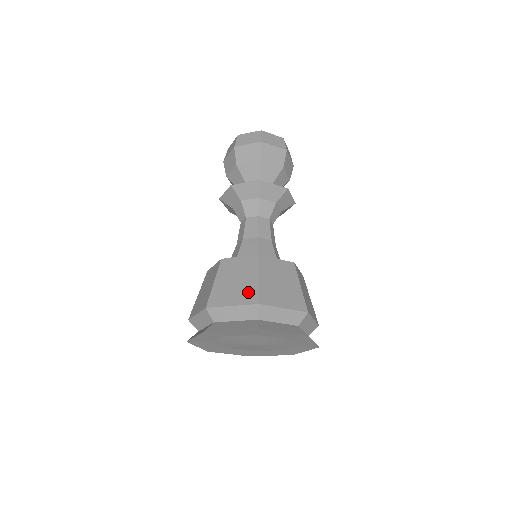
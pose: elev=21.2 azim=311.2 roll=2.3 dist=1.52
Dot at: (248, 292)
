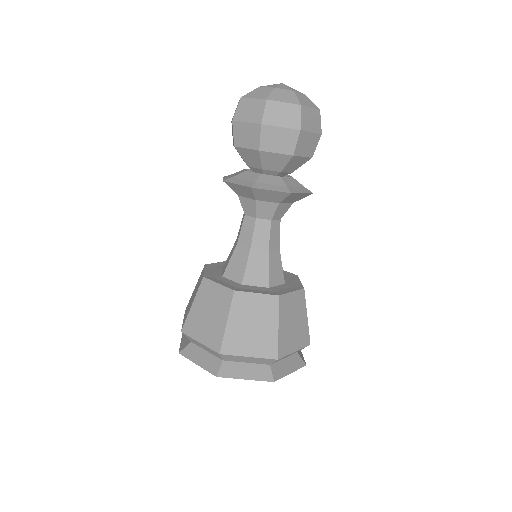
Dot at: (267, 343)
